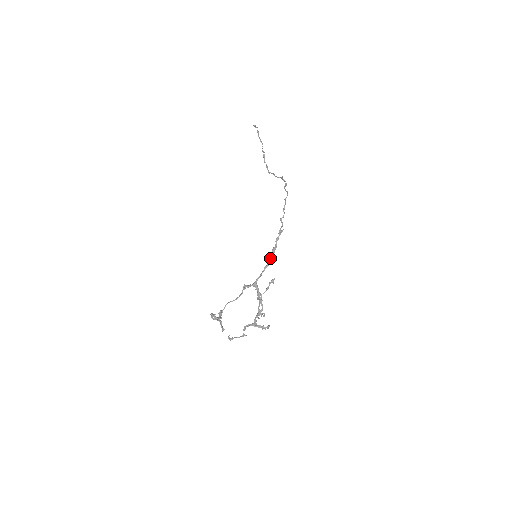
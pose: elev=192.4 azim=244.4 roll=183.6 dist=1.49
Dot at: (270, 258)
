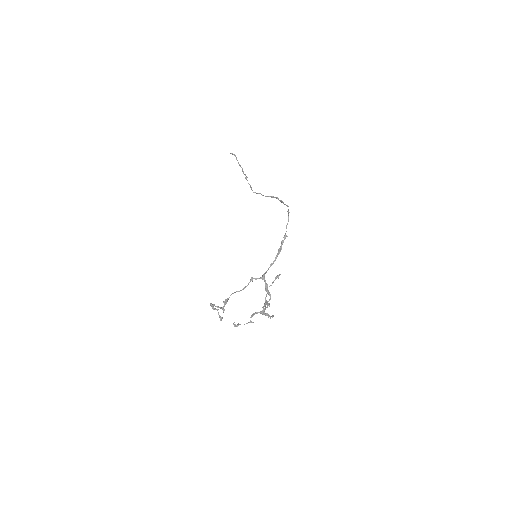
Dot at: (276, 257)
